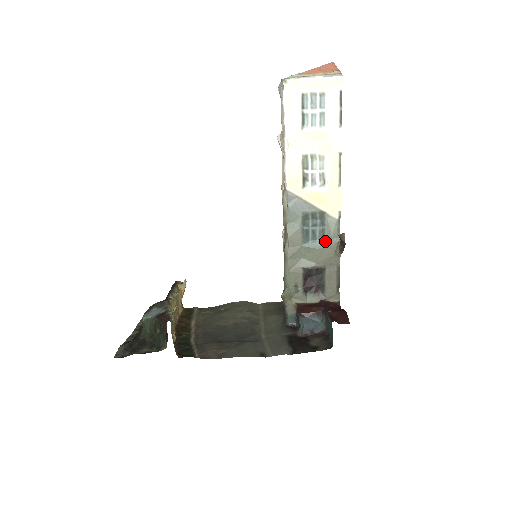
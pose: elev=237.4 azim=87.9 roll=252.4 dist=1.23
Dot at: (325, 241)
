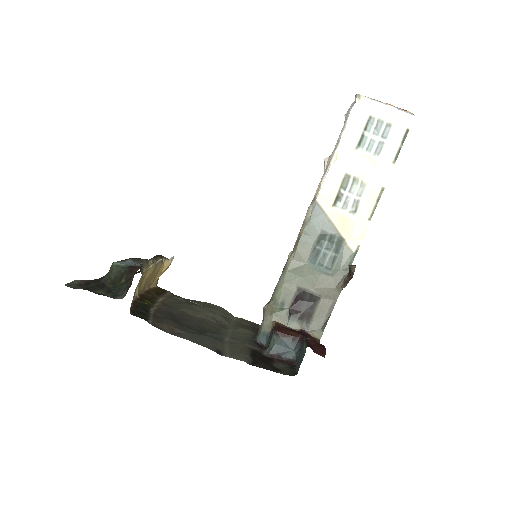
Dot at: (332, 269)
